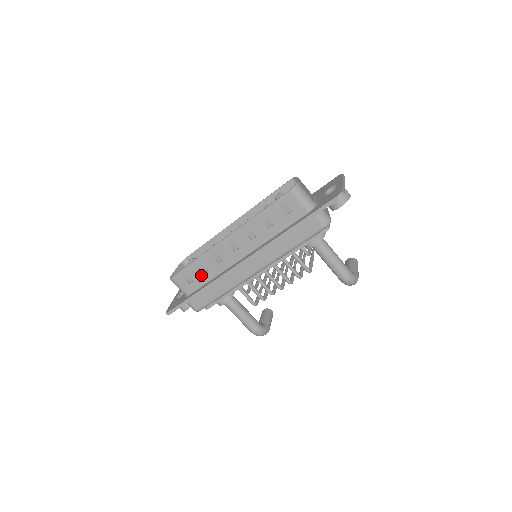
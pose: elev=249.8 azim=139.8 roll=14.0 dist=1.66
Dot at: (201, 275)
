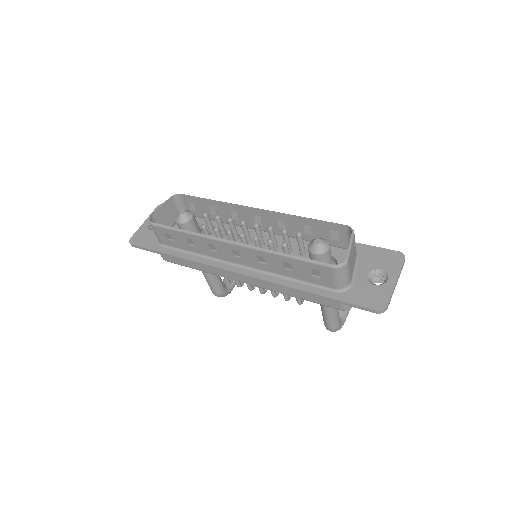
Dot at: (185, 244)
